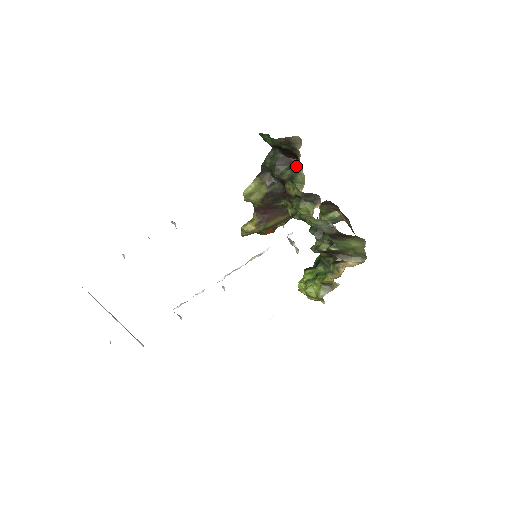
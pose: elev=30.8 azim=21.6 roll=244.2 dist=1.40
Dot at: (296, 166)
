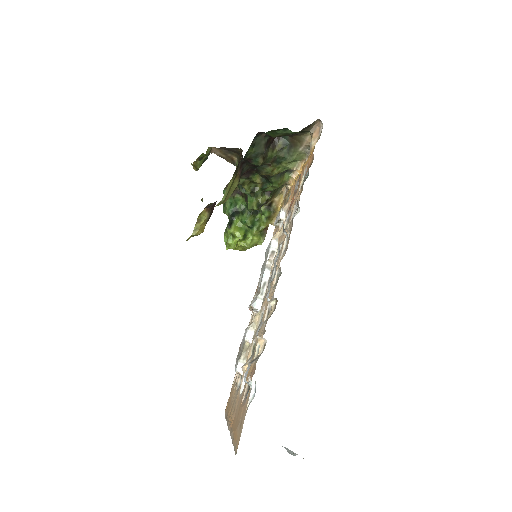
Dot at: (285, 145)
